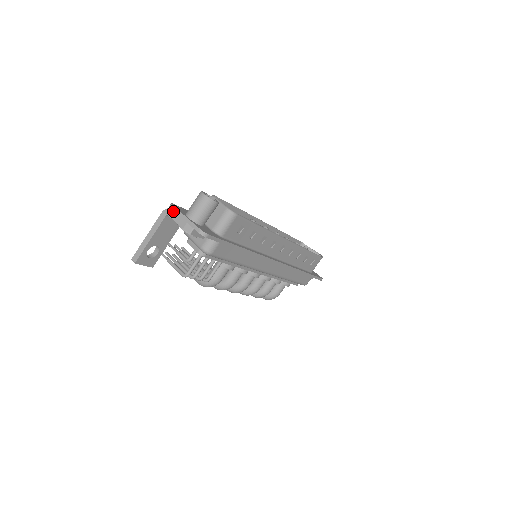
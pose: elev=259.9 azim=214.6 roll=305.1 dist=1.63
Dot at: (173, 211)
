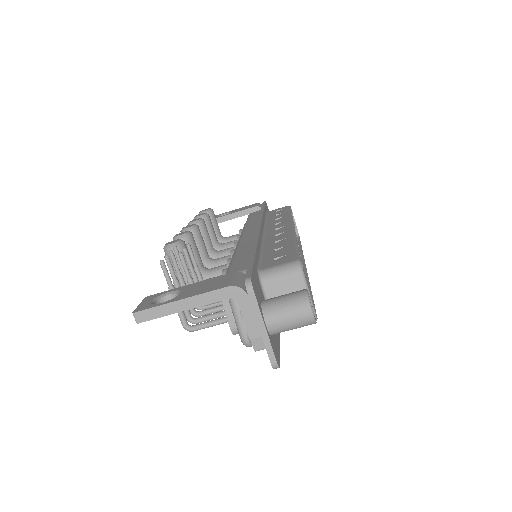
Dot at: (249, 301)
